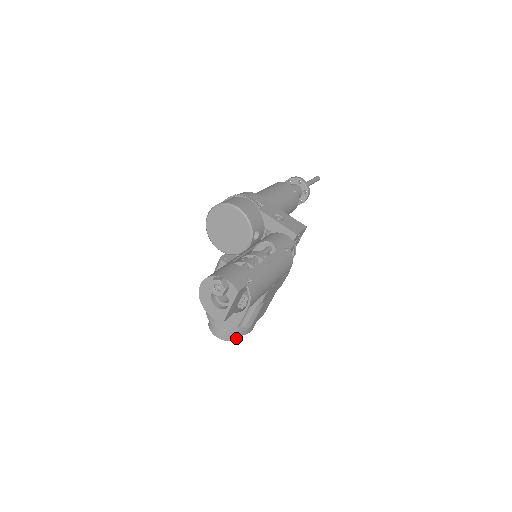
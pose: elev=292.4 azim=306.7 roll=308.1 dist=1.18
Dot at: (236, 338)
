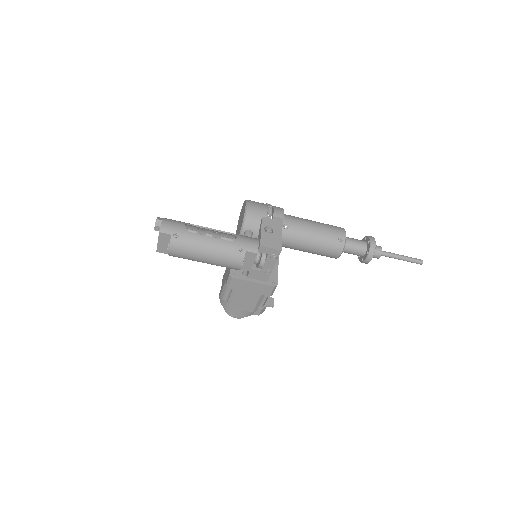
Dot at: (233, 316)
